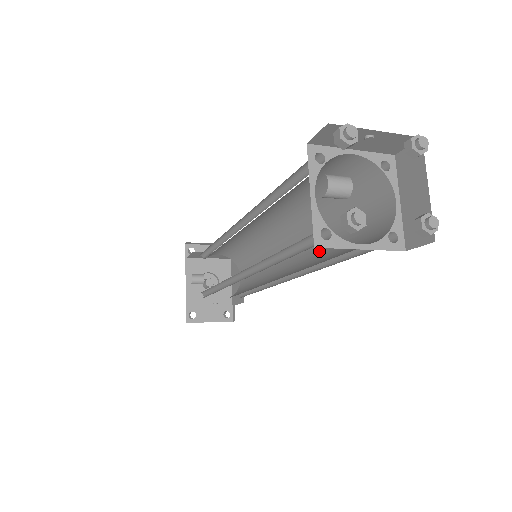
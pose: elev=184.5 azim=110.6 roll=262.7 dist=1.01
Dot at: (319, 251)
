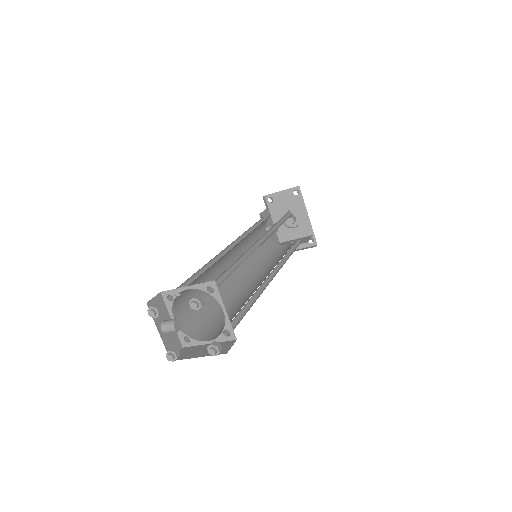
Dot at: occluded
